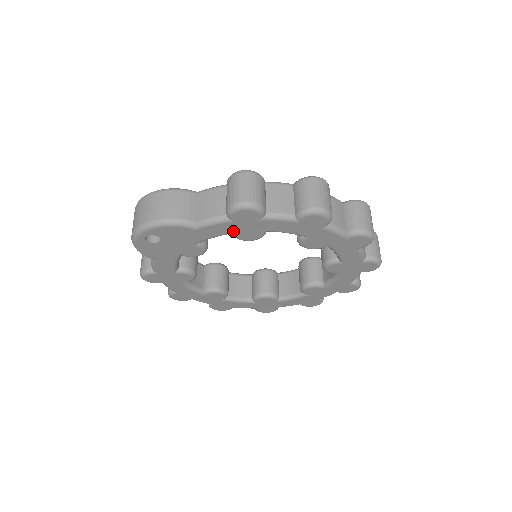
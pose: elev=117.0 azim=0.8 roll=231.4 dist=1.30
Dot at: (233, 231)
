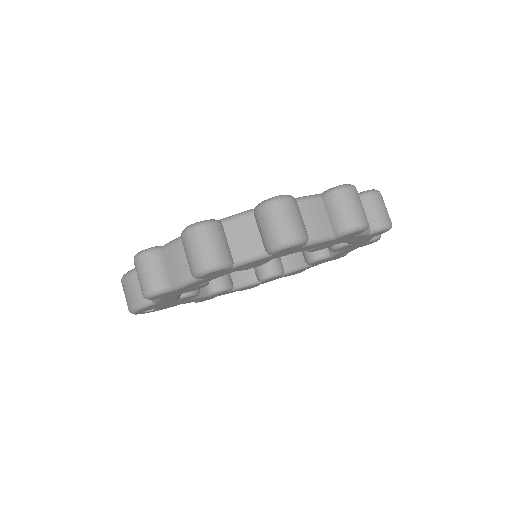
Dot at: (179, 294)
